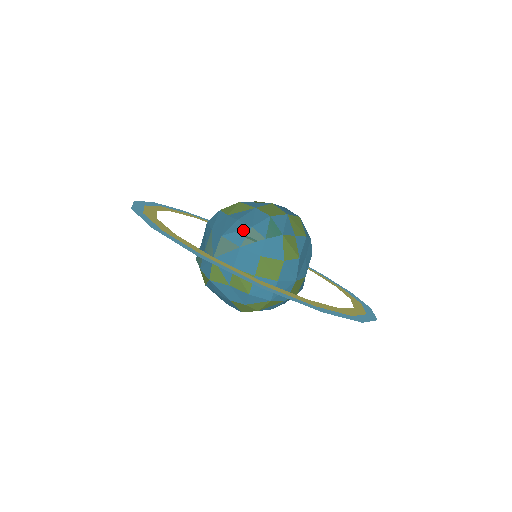
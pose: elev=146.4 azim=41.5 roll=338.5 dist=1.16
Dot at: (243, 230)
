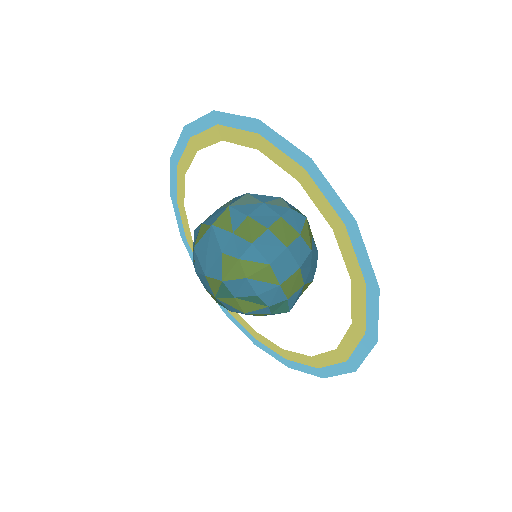
Dot at: (271, 196)
